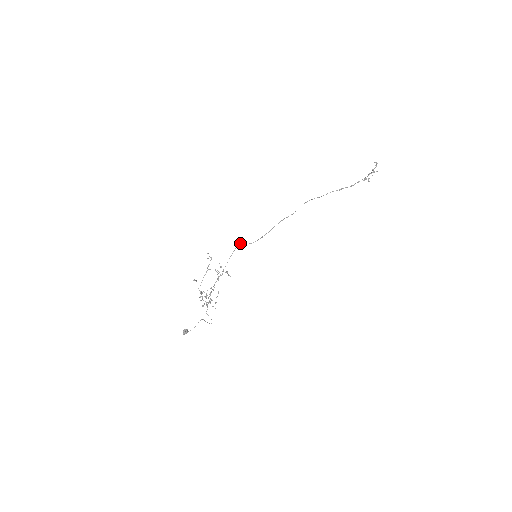
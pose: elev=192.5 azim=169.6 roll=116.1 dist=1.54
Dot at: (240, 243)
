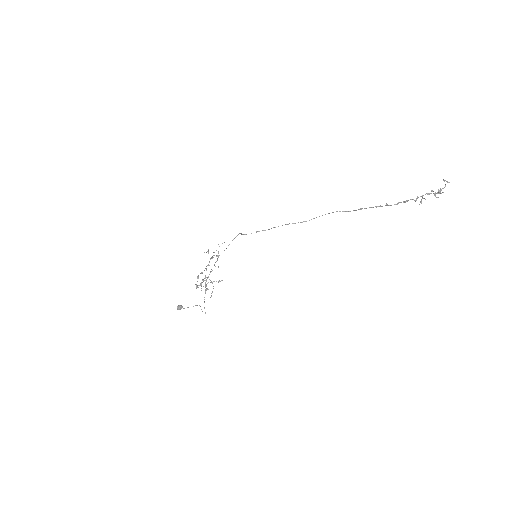
Dot at: (239, 233)
